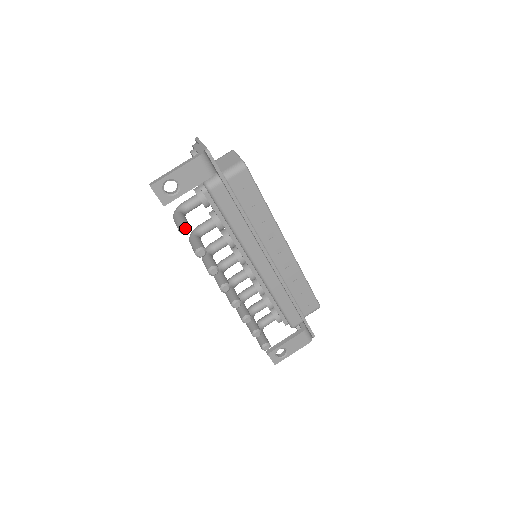
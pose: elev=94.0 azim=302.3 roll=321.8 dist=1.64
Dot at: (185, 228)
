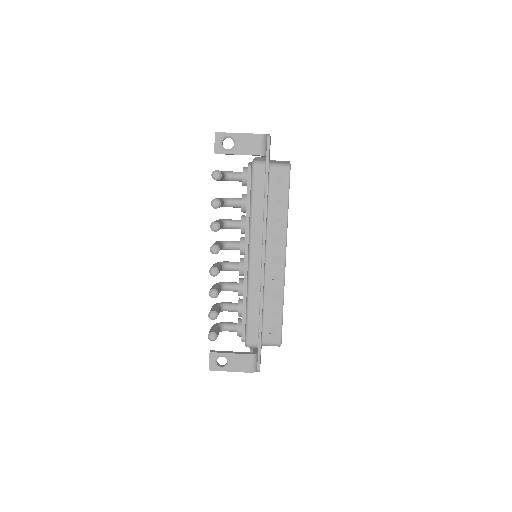
Dot at: (217, 174)
